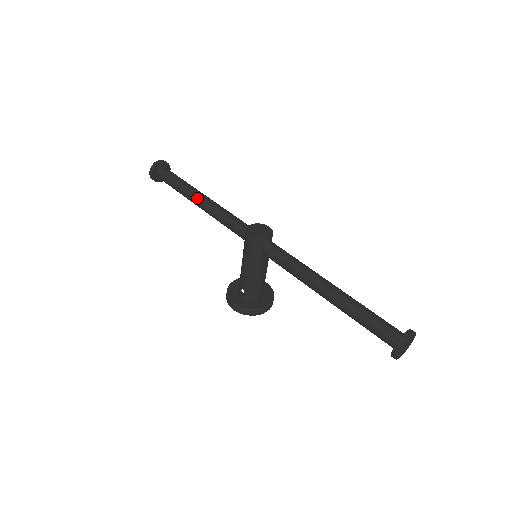
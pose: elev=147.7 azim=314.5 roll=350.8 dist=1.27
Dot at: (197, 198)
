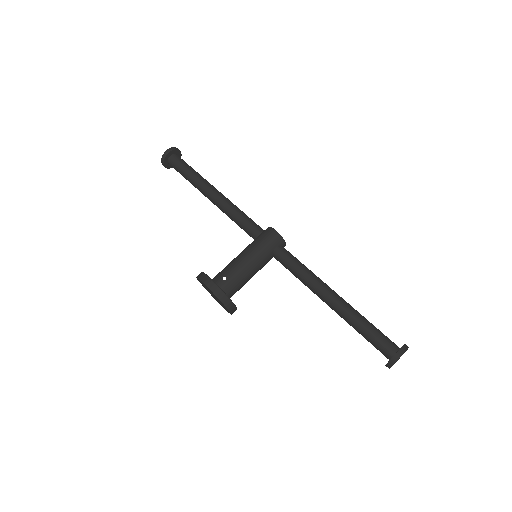
Dot at: (216, 189)
